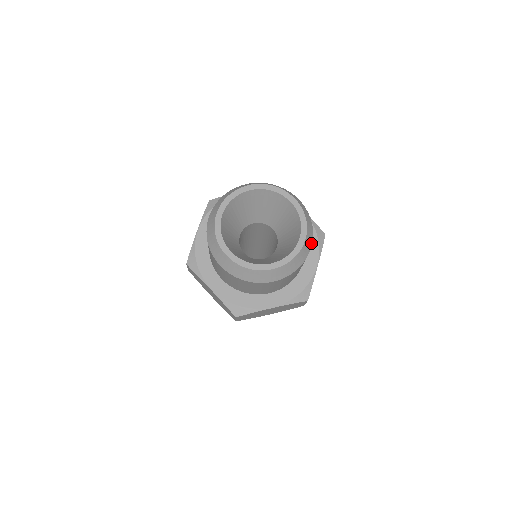
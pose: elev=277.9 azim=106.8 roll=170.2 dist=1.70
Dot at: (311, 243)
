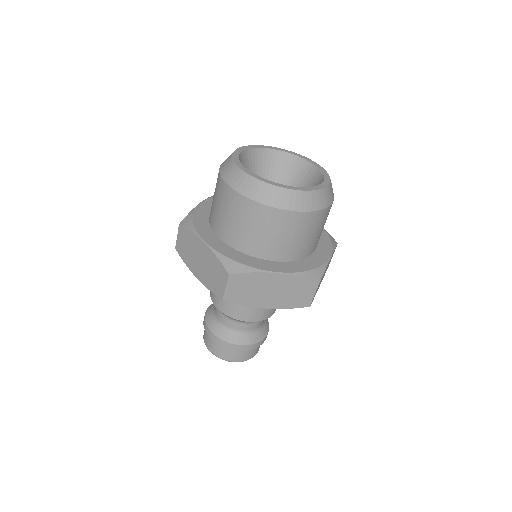
Dot at: (333, 199)
